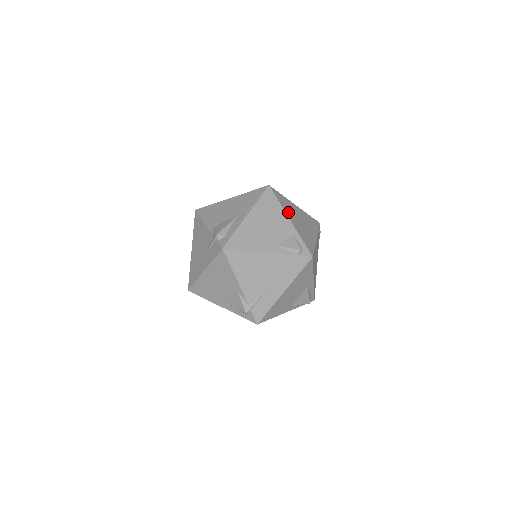
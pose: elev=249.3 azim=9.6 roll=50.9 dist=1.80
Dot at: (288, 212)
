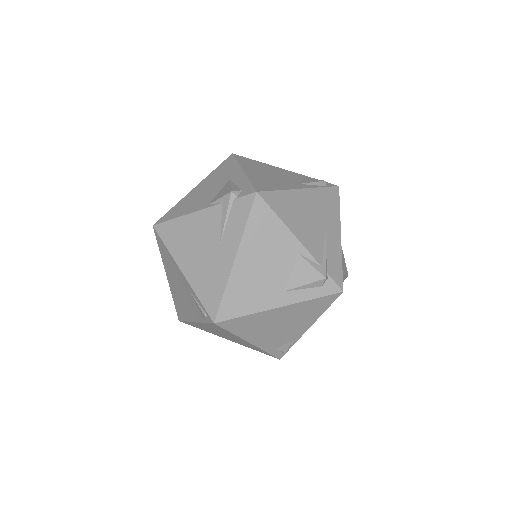
Dot at: occluded
